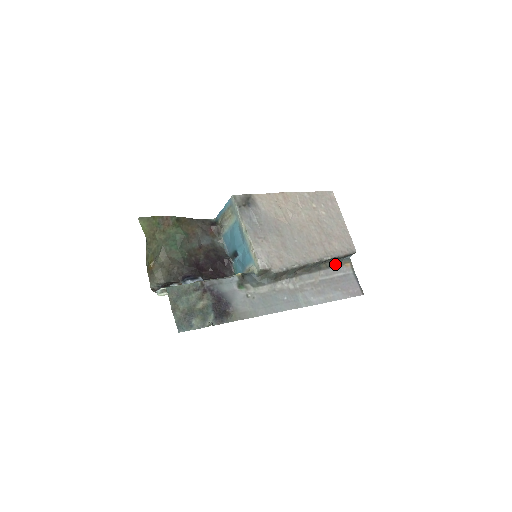
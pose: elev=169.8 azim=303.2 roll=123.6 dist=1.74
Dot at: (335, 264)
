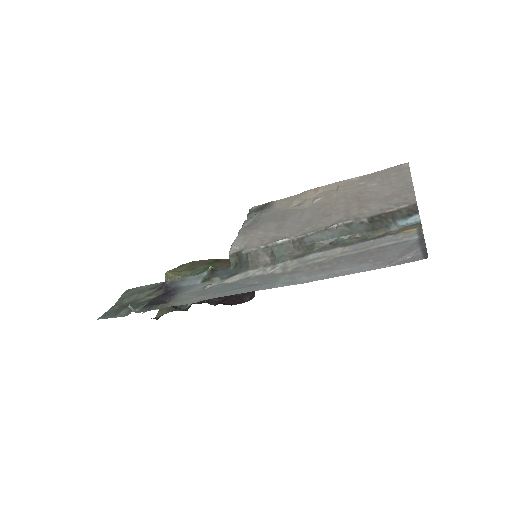
Dot at: (381, 235)
